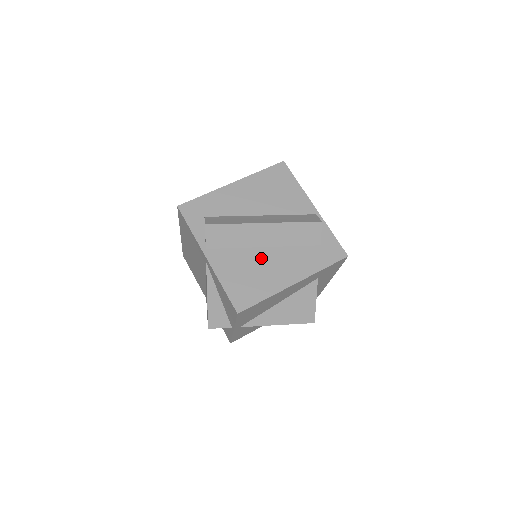
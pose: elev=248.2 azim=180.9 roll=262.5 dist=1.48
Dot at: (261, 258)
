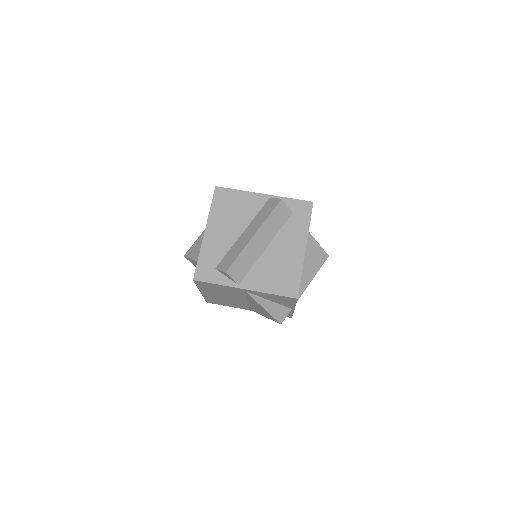
Dot at: (272, 256)
